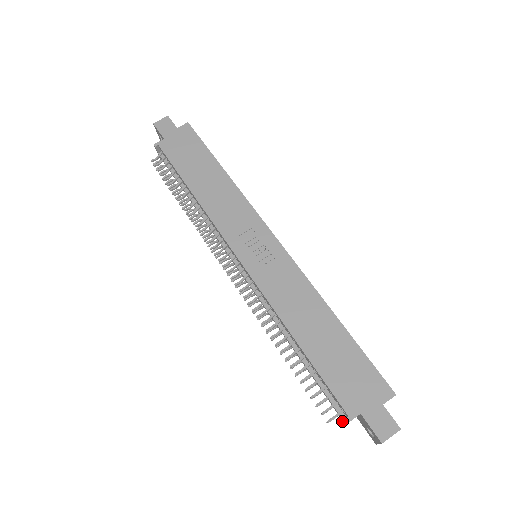
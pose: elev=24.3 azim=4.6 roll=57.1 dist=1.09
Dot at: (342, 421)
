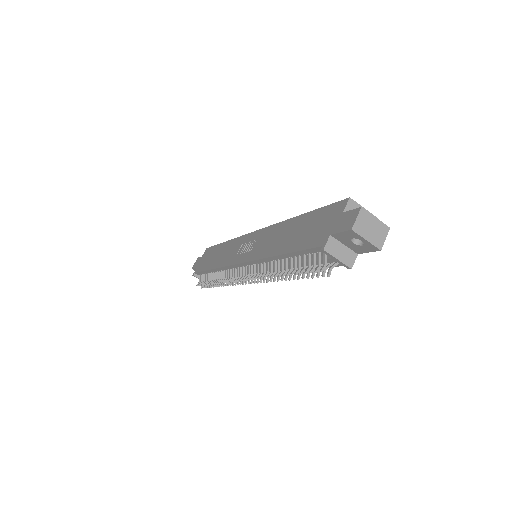
Dot at: (341, 264)
